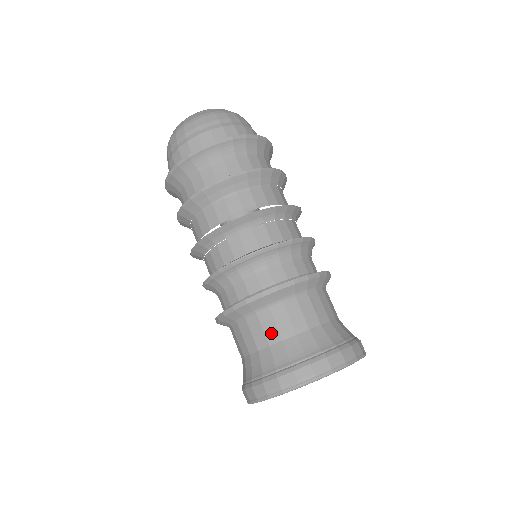
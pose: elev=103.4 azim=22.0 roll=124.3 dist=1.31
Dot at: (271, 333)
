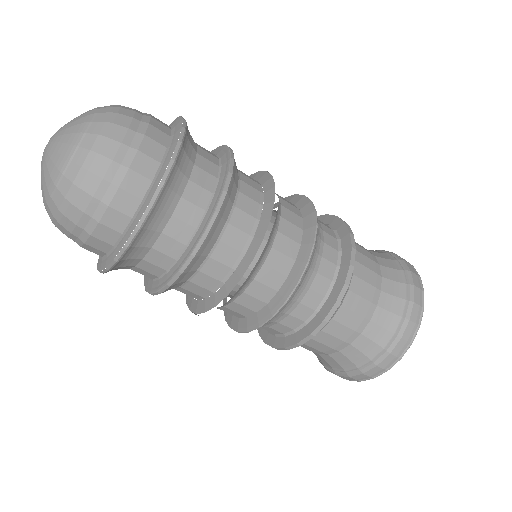
Dot at: (357, 324)
